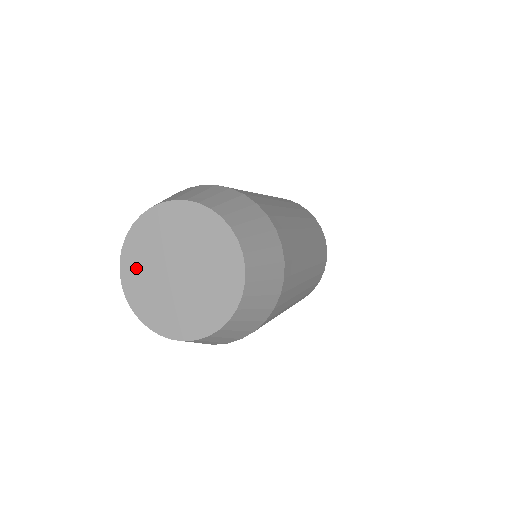
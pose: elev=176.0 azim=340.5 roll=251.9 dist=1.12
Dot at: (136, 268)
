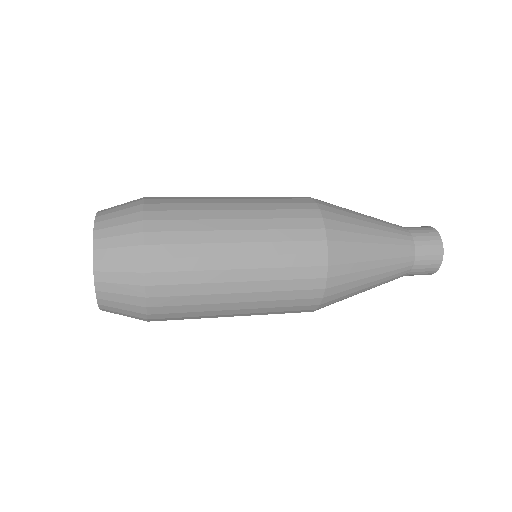
Dot at: occluded
